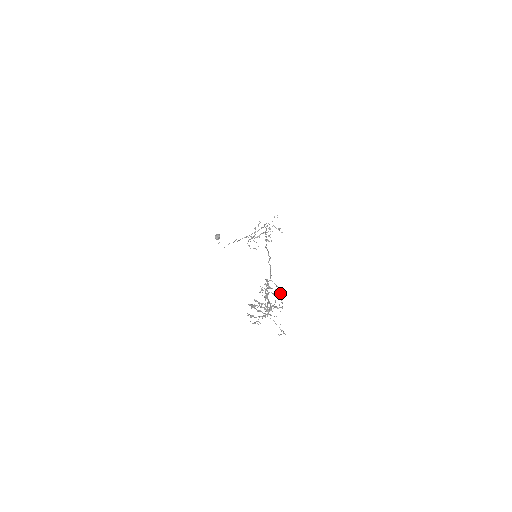
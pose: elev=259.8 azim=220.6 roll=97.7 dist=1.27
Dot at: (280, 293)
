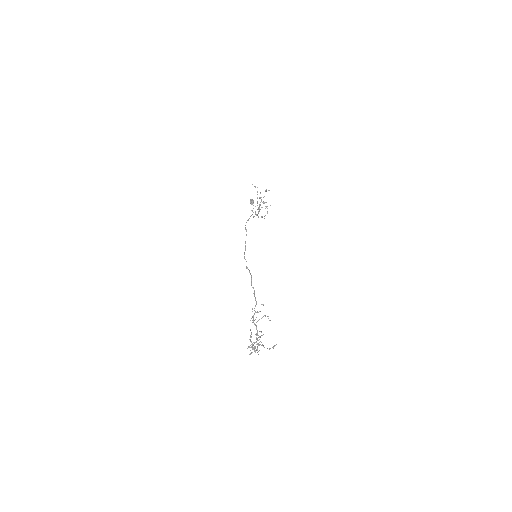
Dot at: occluded
